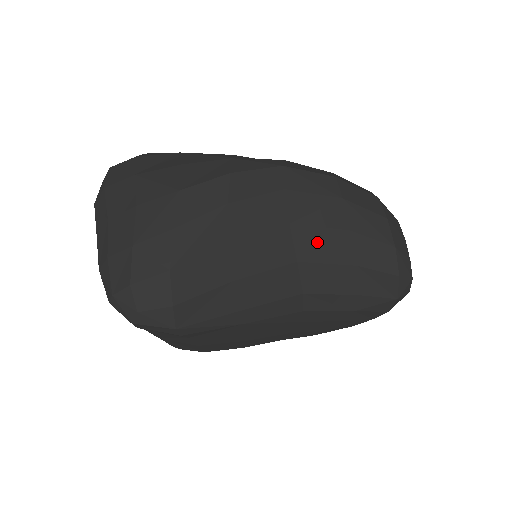
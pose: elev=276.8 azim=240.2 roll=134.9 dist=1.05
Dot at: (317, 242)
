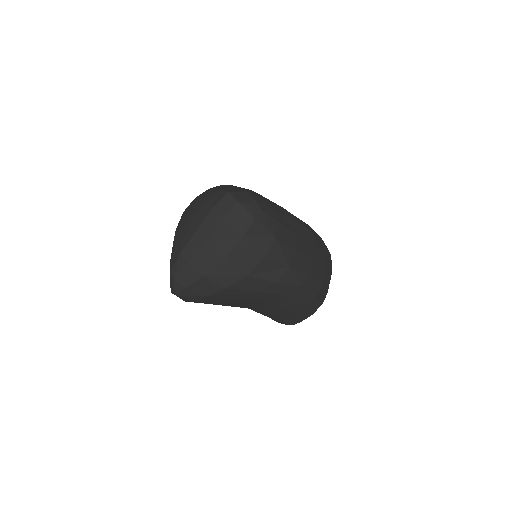
Dot at: (275, 308)
